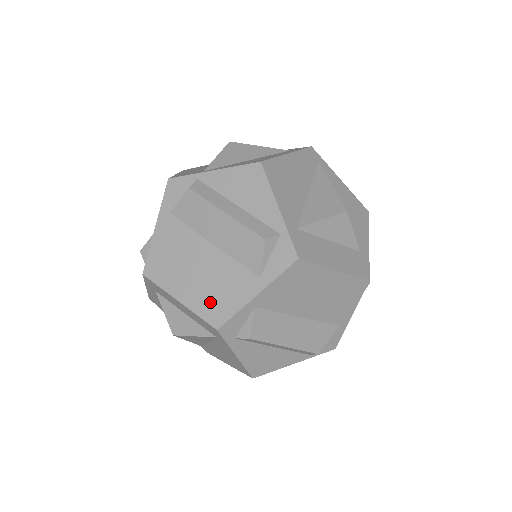
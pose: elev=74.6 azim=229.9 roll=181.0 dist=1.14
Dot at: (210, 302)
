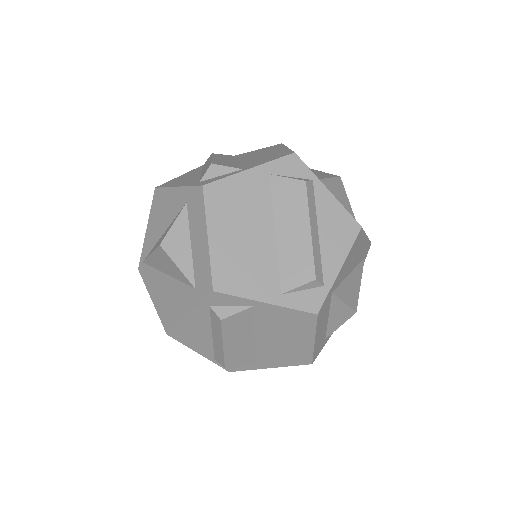
Dot at: (230, 267)
